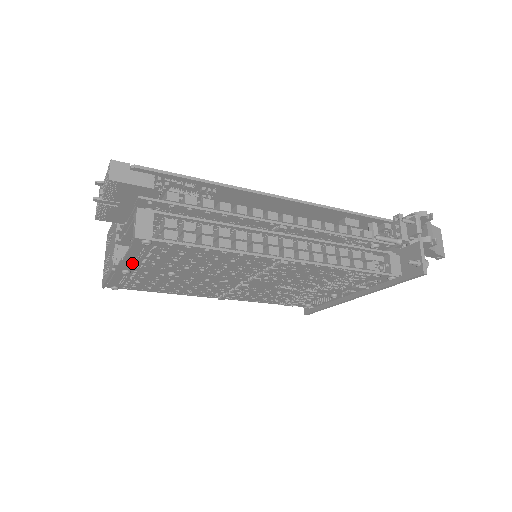
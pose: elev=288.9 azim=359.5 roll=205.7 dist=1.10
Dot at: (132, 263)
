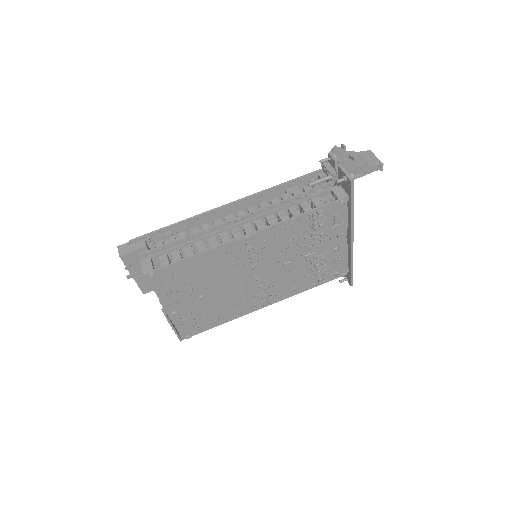
Dot at: (169, 302)
